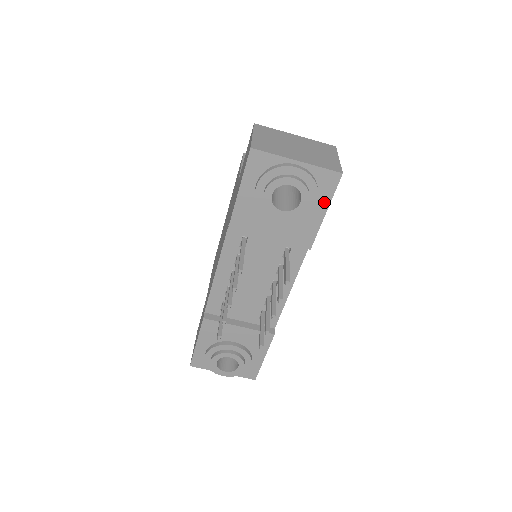
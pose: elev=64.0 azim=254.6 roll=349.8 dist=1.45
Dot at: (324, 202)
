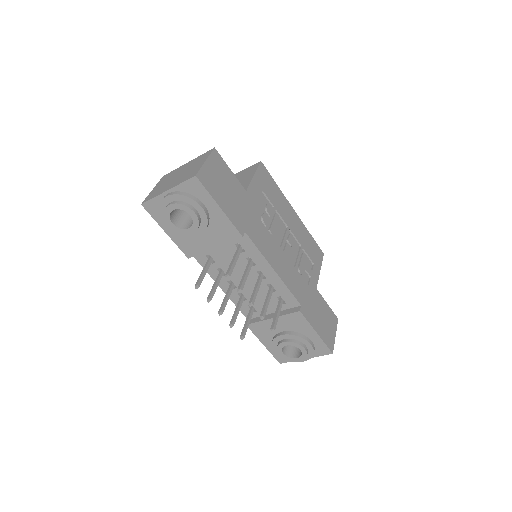
Dot at: (210, 201)
